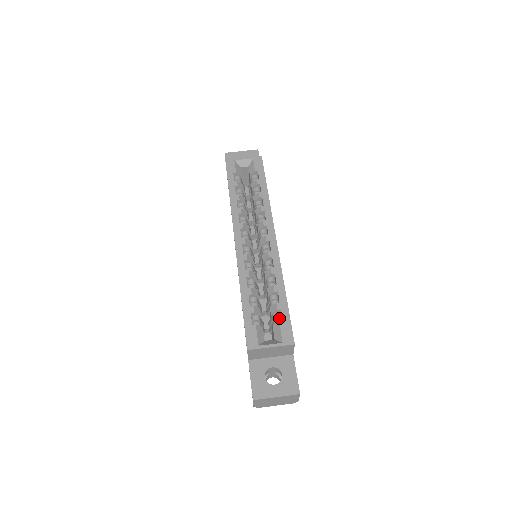
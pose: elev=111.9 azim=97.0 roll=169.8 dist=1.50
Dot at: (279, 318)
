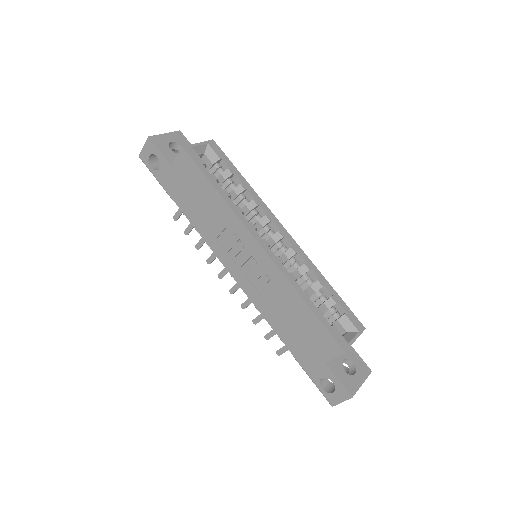
Dot at: (335, 311)
